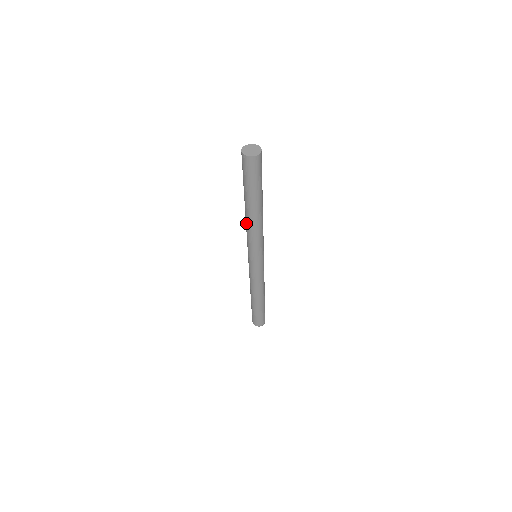
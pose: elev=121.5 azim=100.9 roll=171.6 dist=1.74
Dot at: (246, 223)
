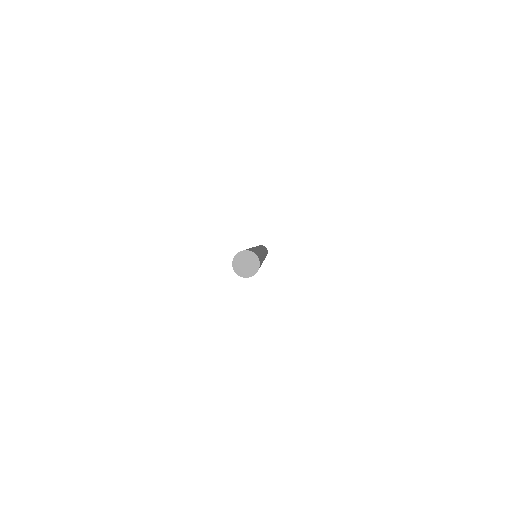
Dot at: occluded
